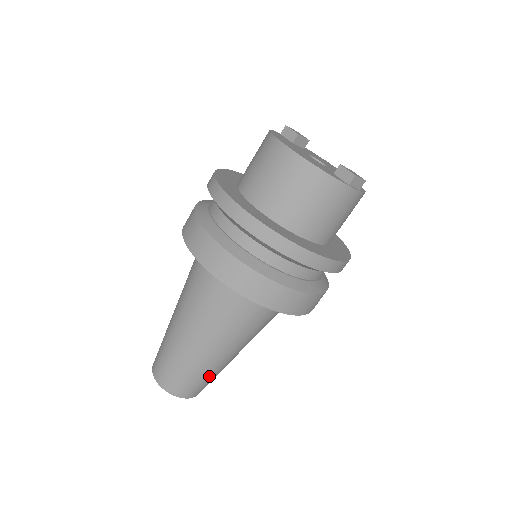
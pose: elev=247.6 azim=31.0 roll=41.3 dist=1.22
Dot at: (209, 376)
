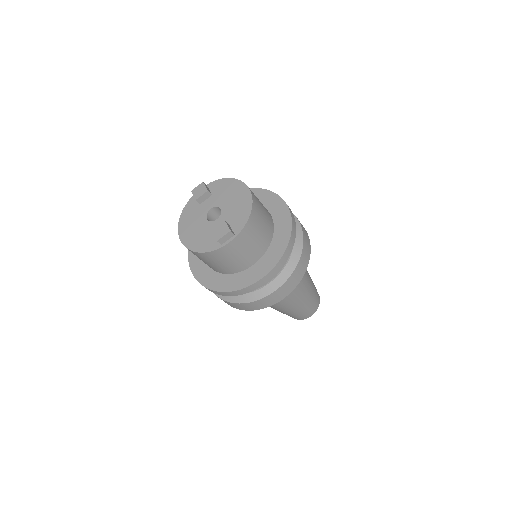
Dot at: (302, 311)
